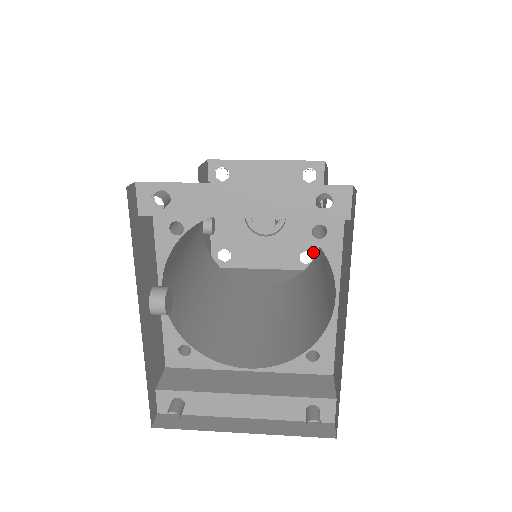
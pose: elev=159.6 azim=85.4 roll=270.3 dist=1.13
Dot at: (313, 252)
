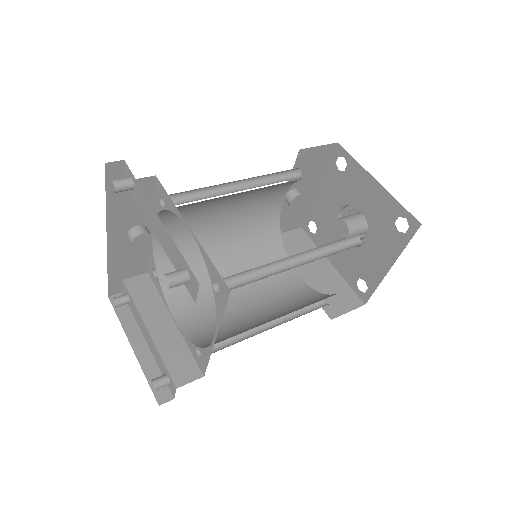
Dot at: (369, 287)
